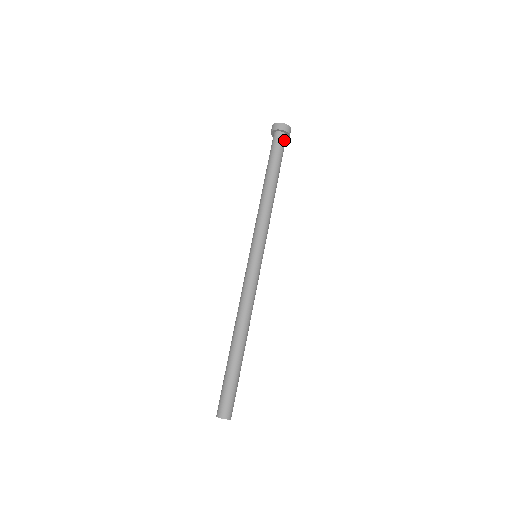
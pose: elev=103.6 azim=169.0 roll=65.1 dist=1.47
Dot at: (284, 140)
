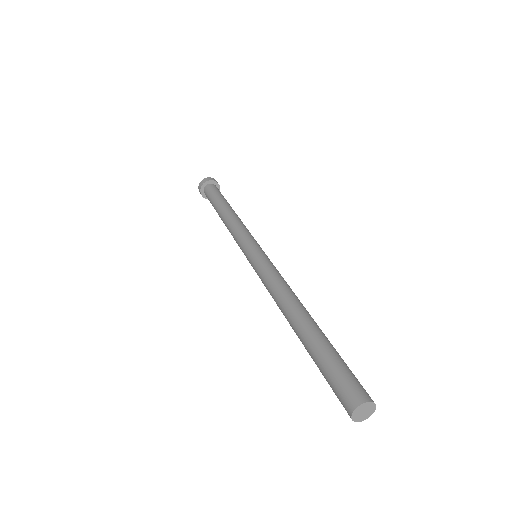
Dot at: (217, 188)
